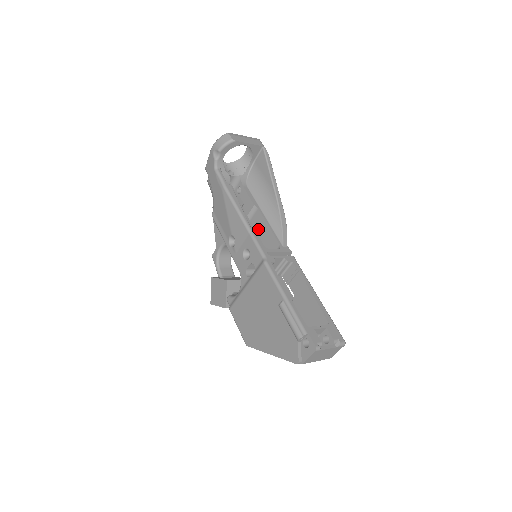
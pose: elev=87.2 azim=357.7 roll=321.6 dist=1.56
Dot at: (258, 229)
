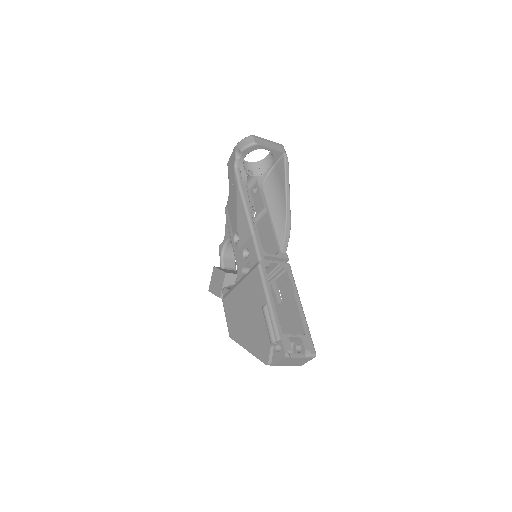
Dot at: (264, 231)
